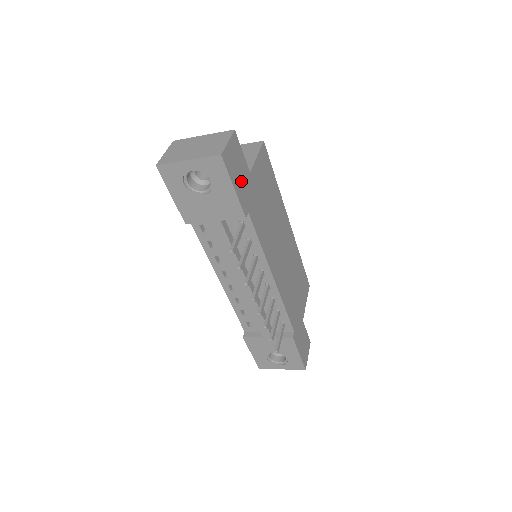
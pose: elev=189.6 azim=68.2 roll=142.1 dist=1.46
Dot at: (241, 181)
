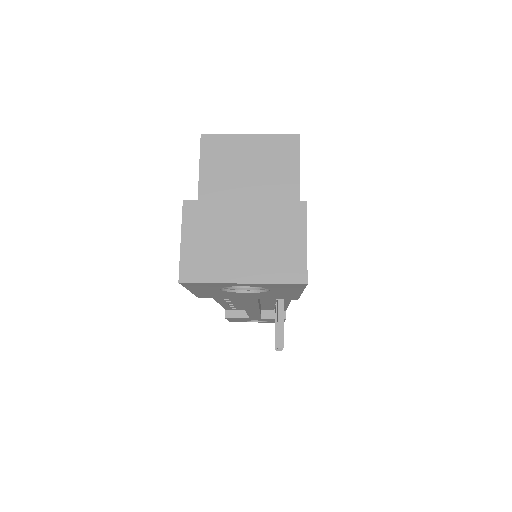
Dot at: occluded
